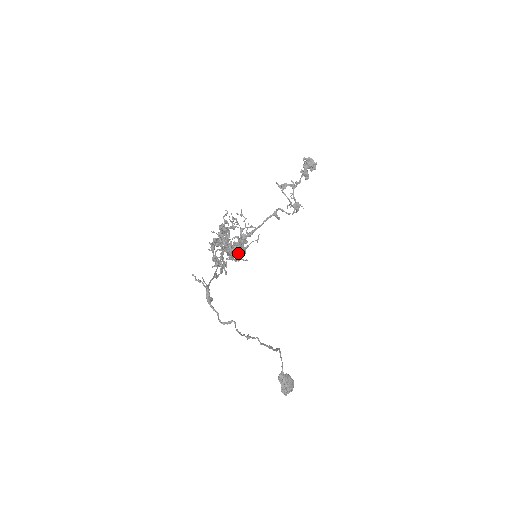
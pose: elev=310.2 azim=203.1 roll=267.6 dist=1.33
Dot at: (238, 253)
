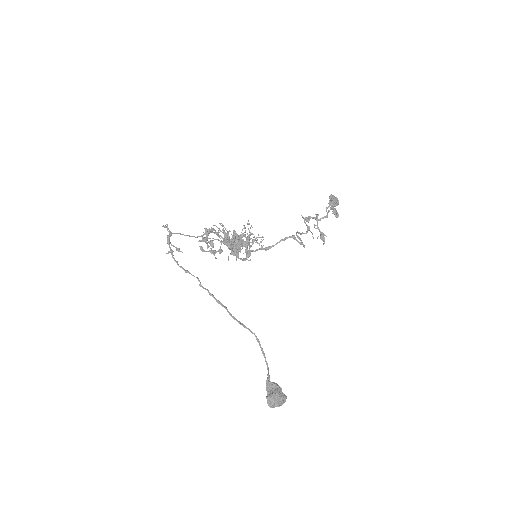
Dot at: (236, 247)
